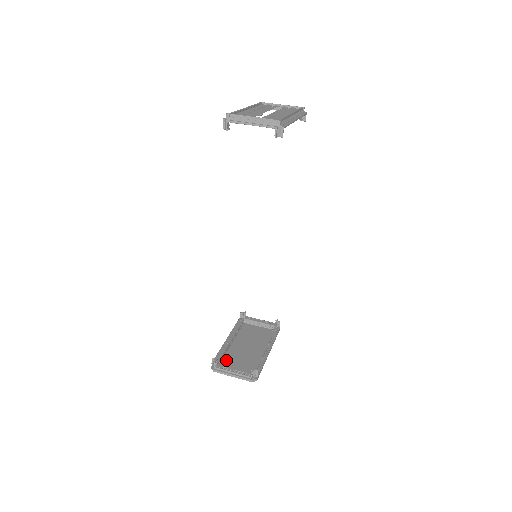
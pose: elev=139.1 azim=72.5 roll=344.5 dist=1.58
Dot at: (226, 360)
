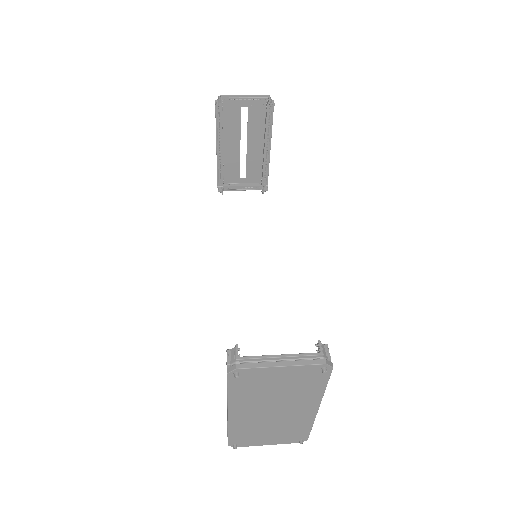
Dot at: (247, 389)
